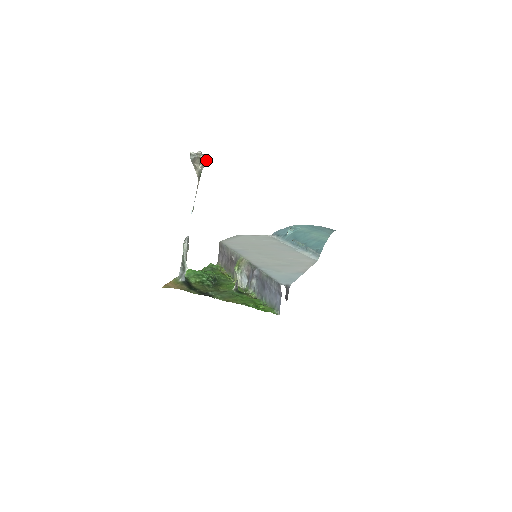
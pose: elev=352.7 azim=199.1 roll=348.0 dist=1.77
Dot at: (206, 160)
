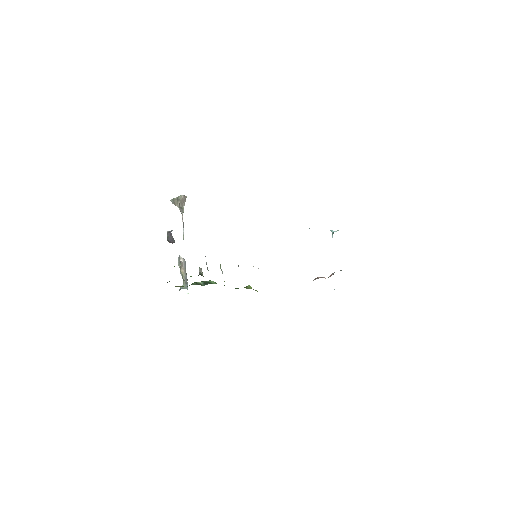
Dot at: (179, 198)
